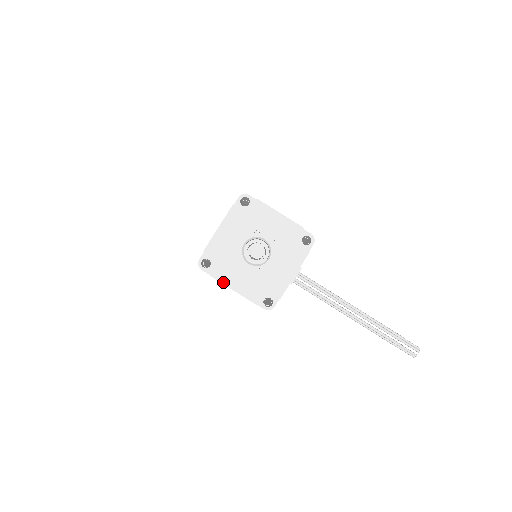
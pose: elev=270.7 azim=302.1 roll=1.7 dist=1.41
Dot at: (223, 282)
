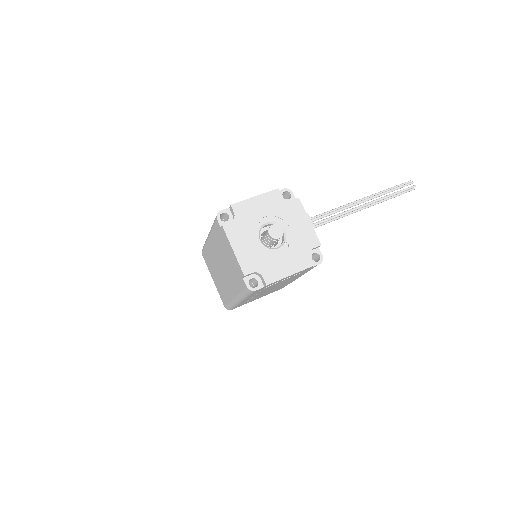
Dot at: (280, 278)
